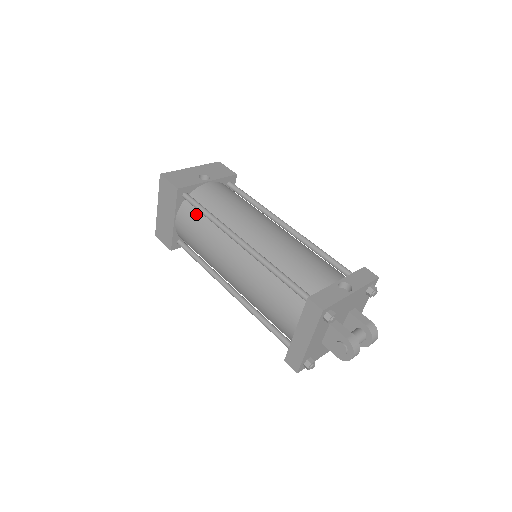
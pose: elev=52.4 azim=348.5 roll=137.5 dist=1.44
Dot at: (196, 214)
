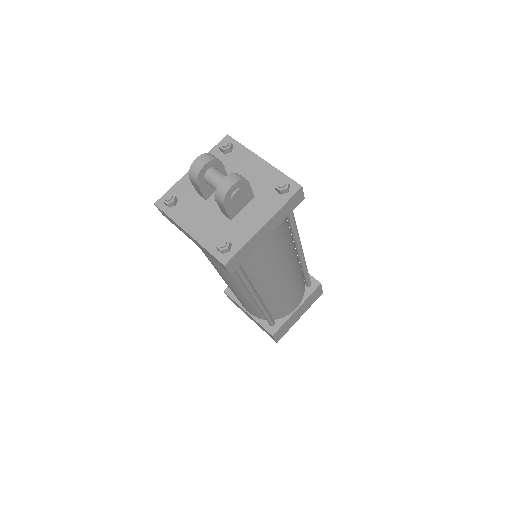
Dot at: occluded
